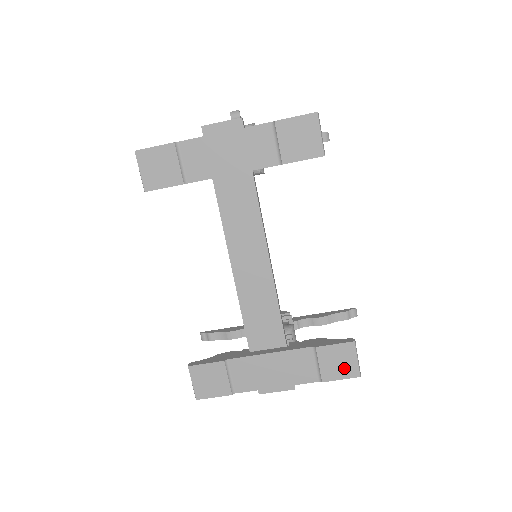
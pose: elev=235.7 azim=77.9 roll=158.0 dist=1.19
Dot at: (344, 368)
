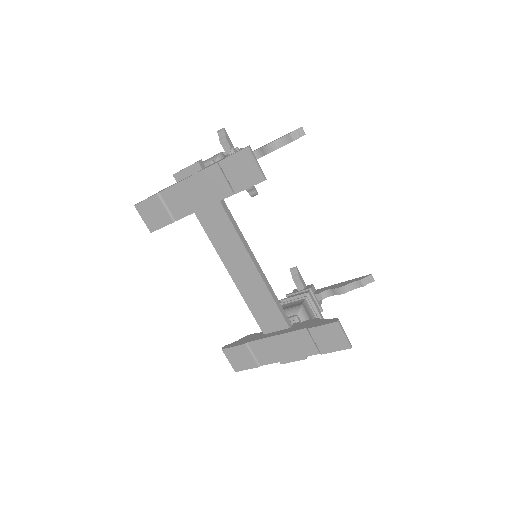
Dot at: (335, 343)
